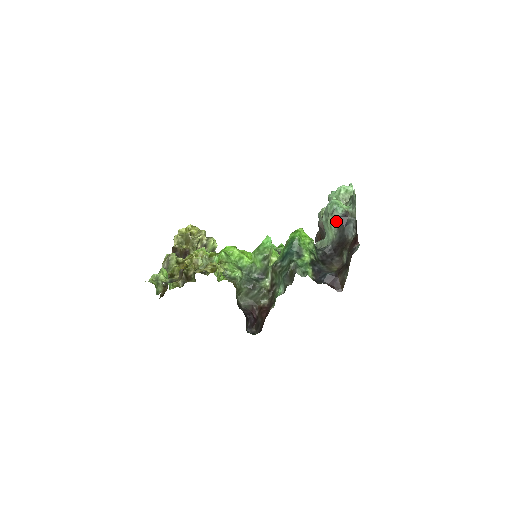
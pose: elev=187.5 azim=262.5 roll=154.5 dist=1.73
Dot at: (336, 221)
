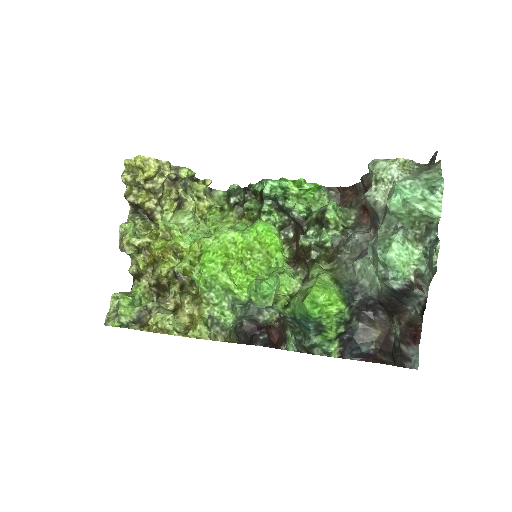
Dot at: (389, 288)
